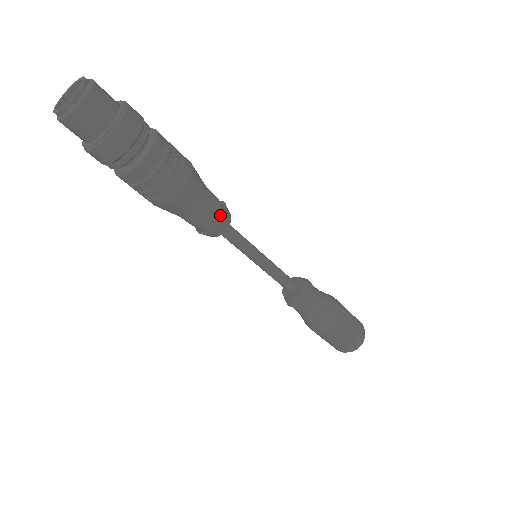
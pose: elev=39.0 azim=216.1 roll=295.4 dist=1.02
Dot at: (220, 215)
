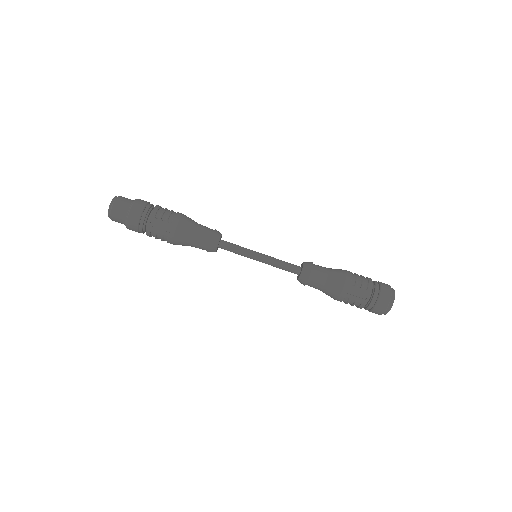
Dot at: occluded
